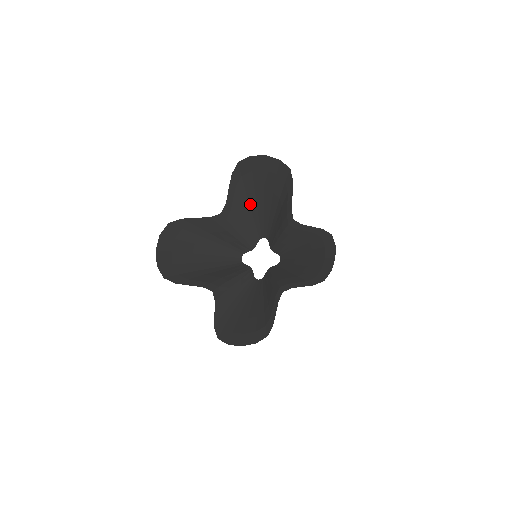
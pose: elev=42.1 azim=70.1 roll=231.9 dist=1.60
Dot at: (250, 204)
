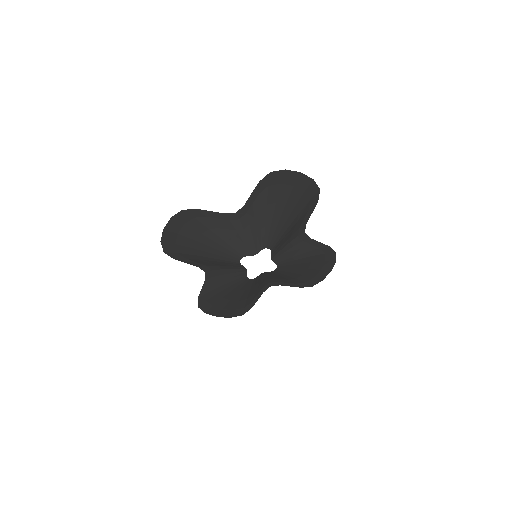
Dot at: (267, 214)
